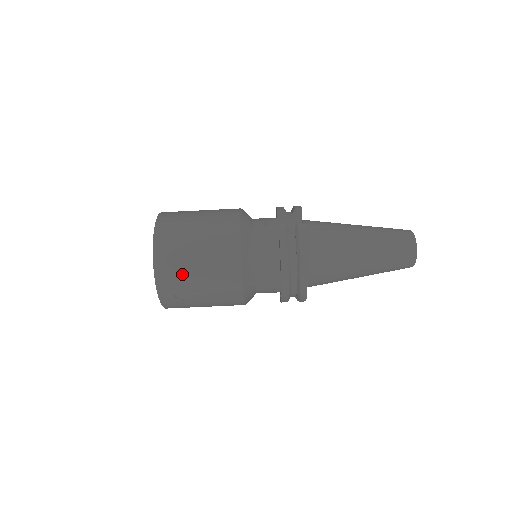
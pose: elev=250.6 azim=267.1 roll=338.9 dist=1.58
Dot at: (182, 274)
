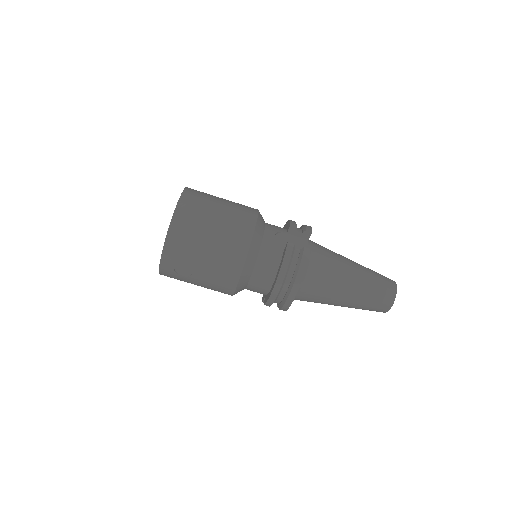
Dot at: (188, 255)
